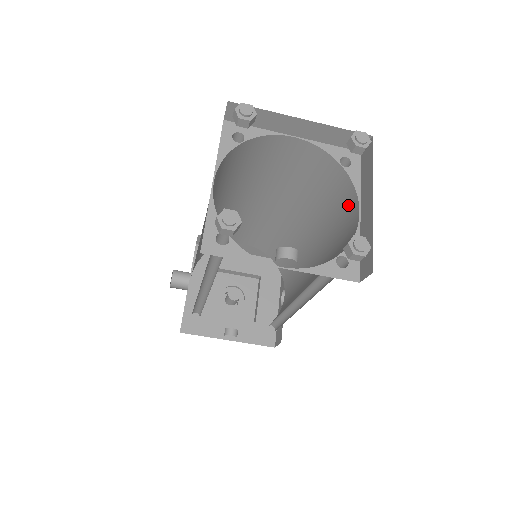
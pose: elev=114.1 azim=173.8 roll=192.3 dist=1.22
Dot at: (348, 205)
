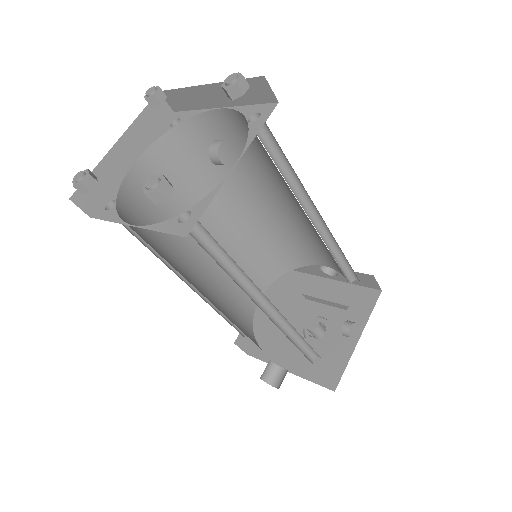
Dot at: (216, 129)
